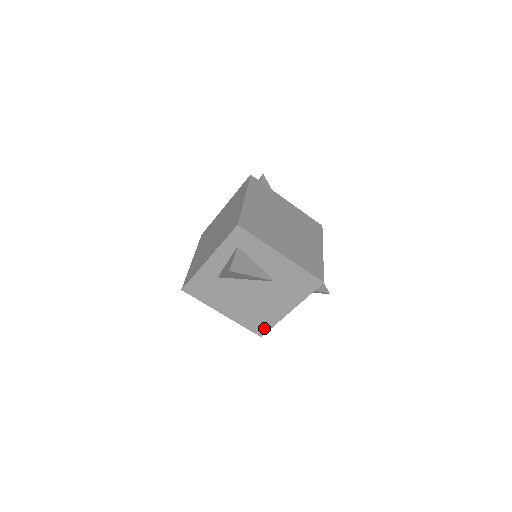
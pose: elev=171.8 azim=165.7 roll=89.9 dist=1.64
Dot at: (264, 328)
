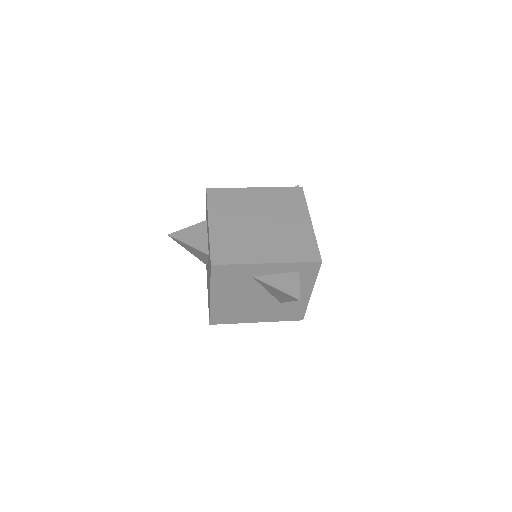
Dot at: (222, 321)
